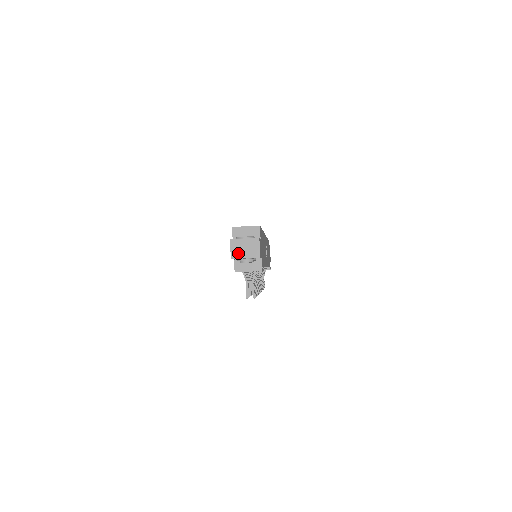
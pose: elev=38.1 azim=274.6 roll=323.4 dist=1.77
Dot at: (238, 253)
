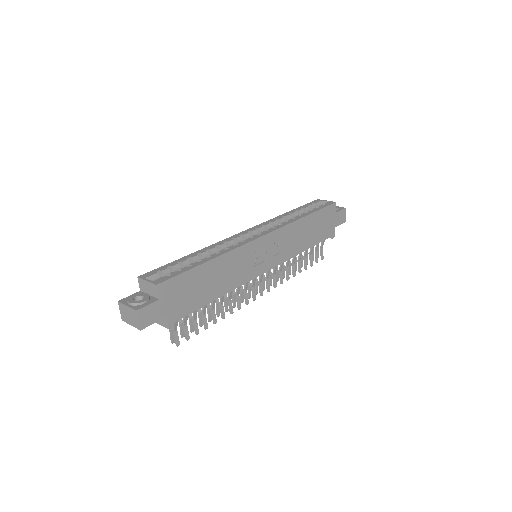
Dot at: (125, 317)
